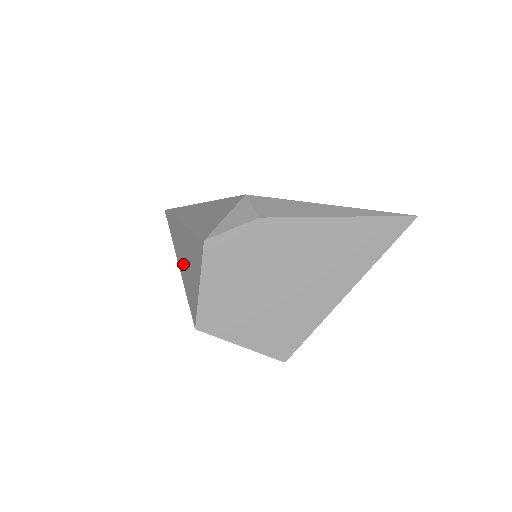
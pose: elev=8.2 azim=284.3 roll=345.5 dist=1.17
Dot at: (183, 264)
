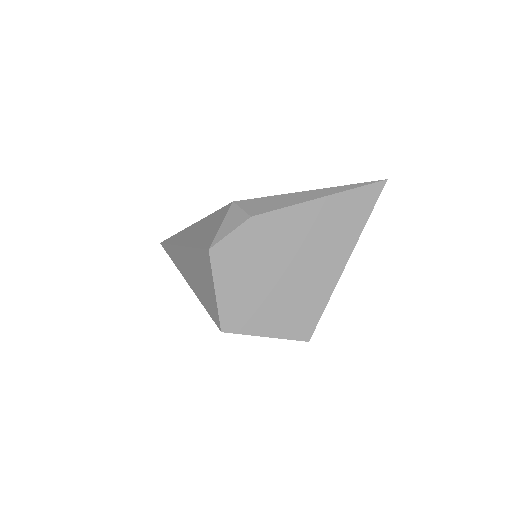
Dot at: (193, 281)
